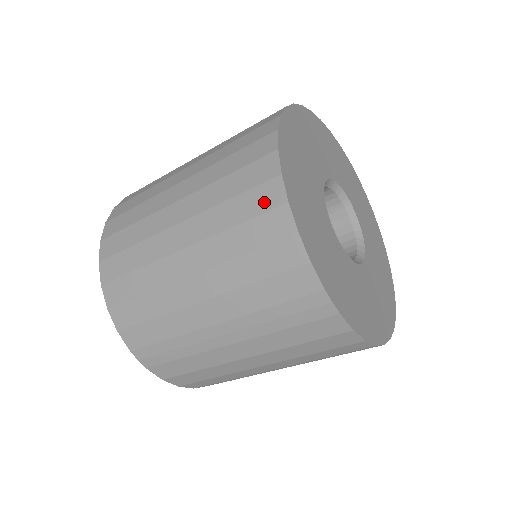
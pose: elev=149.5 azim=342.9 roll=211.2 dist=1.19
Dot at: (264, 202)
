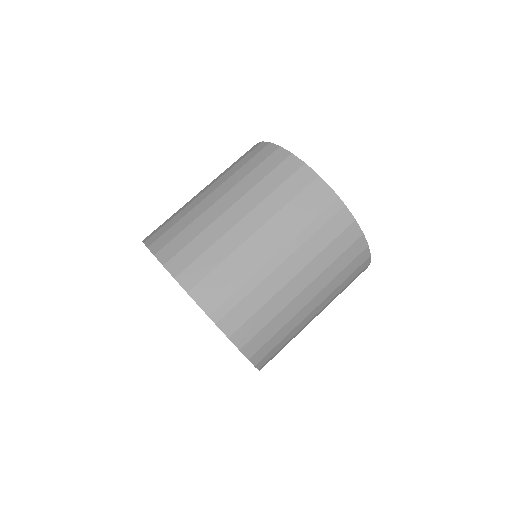
Dot at: (277, 160)
